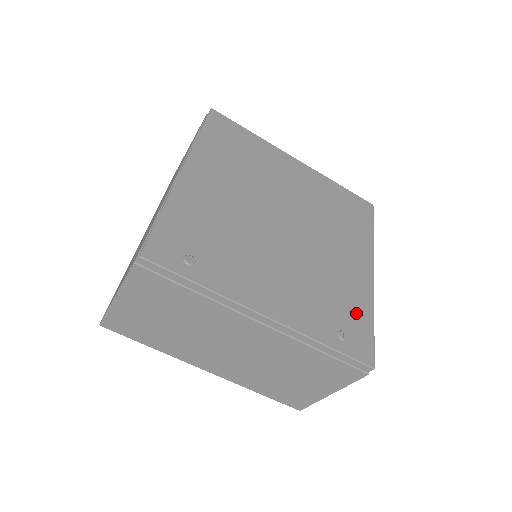
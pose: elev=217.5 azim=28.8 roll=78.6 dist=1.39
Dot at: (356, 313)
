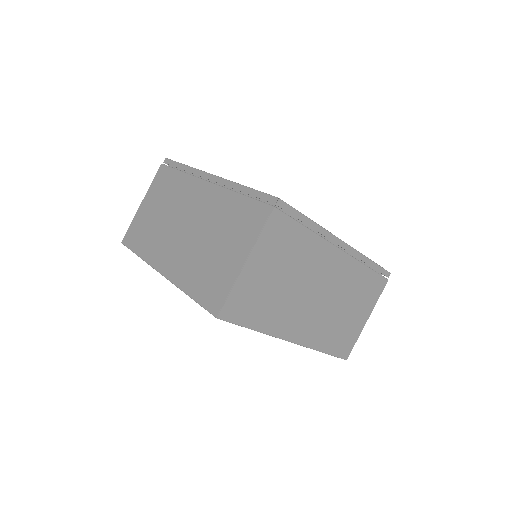
Dot at: occluded
